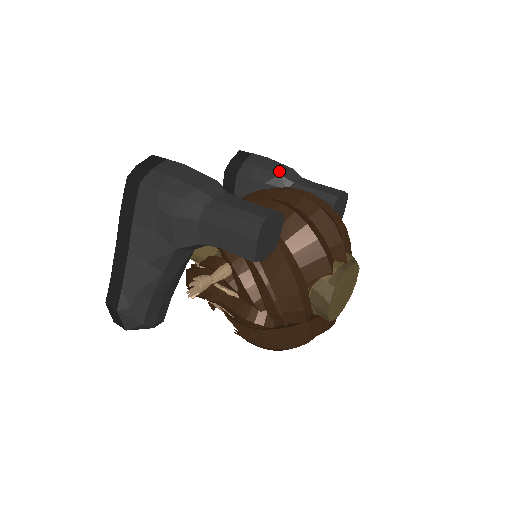
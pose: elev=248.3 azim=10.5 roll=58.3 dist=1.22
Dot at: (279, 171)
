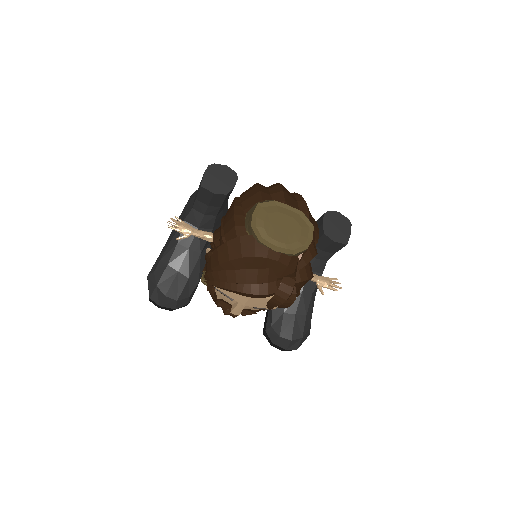
Dot at: occluded
